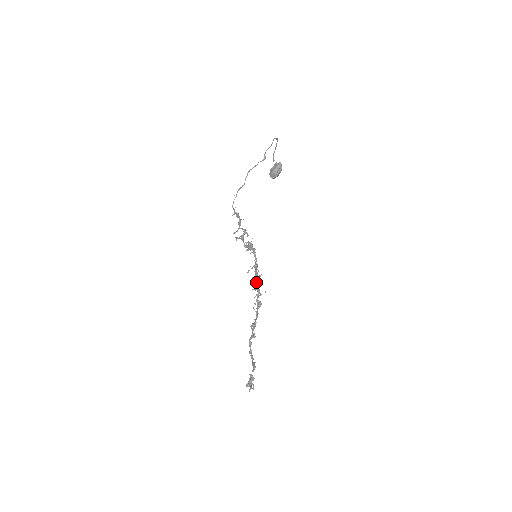
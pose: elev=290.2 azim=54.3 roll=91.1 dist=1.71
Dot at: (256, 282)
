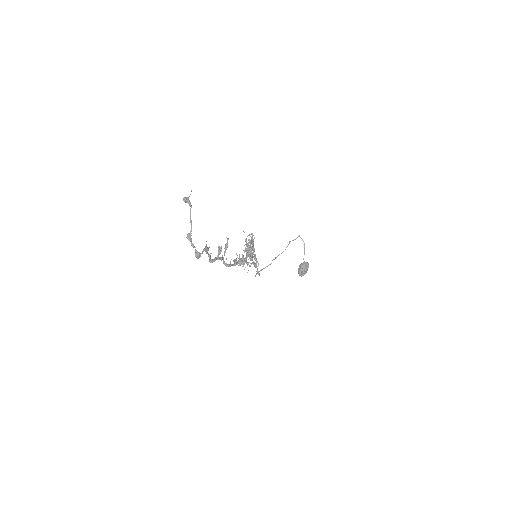
Dot at: (246, 256)
